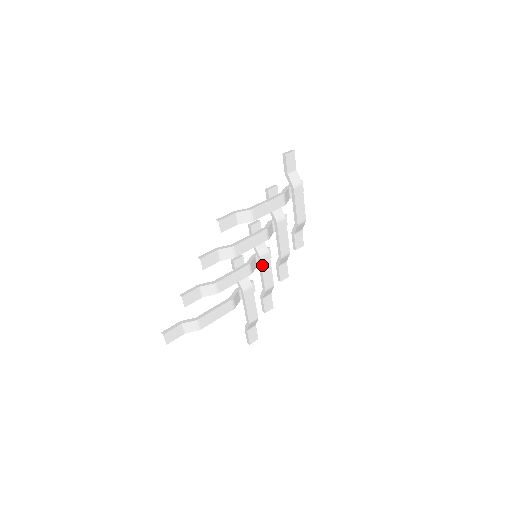
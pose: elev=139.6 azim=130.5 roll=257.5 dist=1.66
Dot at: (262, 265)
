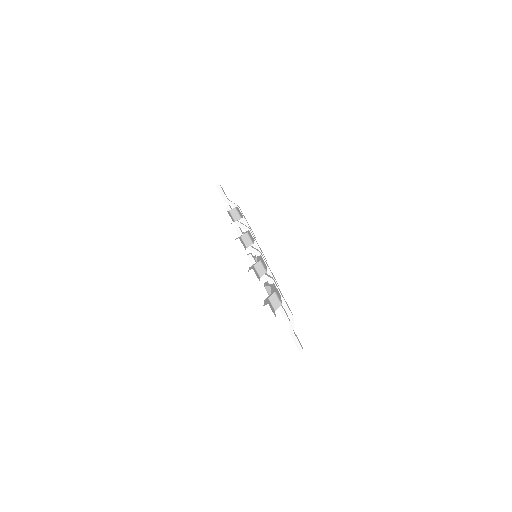
Dot at: (265, 262)
